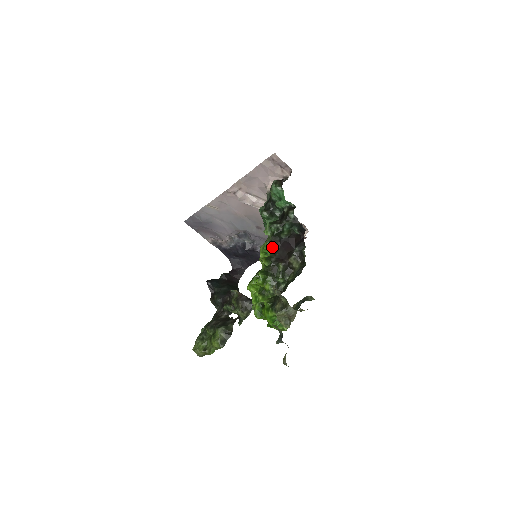
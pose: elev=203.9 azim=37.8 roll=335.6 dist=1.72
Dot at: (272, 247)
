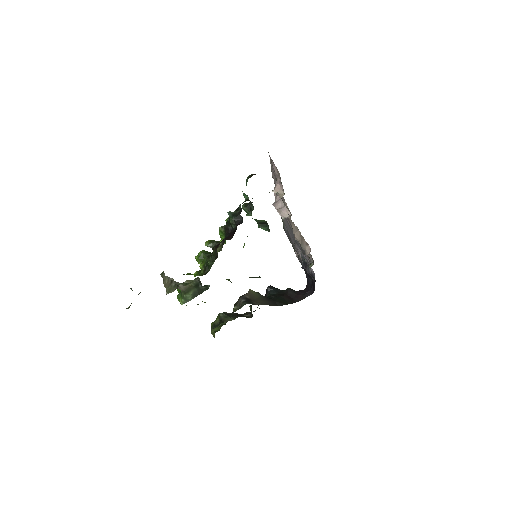
Dot at: (225, 234)
